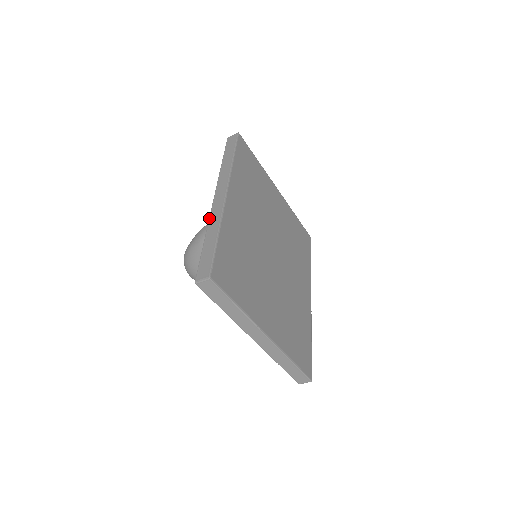
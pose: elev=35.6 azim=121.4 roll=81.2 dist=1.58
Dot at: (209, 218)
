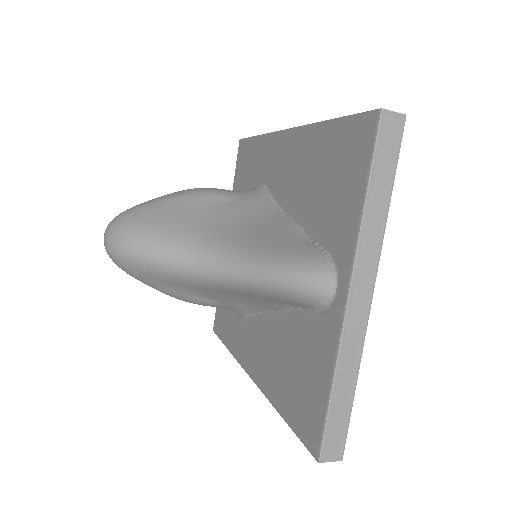
Dot at: (308, 124)
